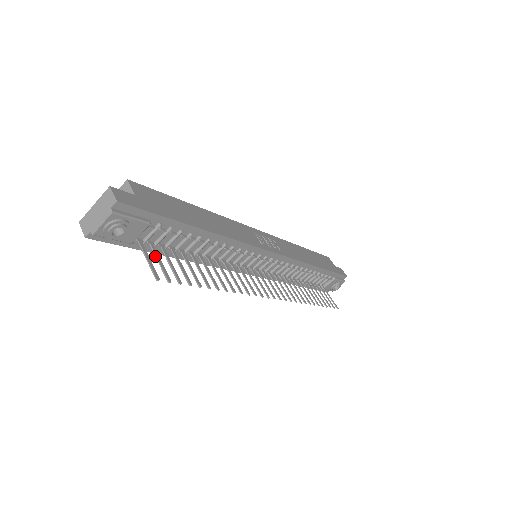
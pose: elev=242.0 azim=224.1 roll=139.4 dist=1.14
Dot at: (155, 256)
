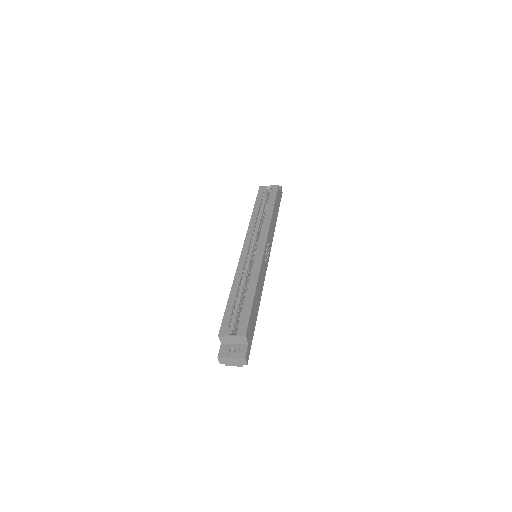
Dot at: occluded
